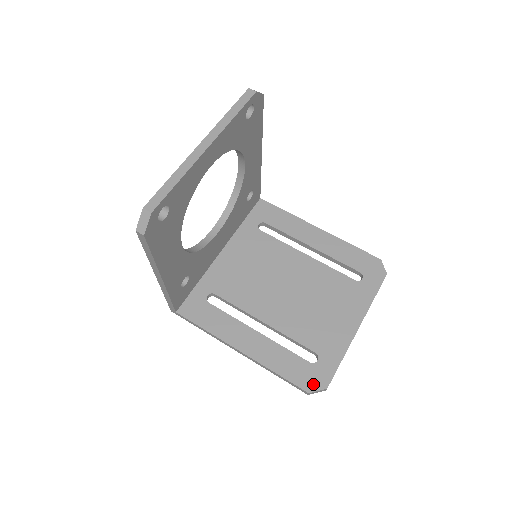
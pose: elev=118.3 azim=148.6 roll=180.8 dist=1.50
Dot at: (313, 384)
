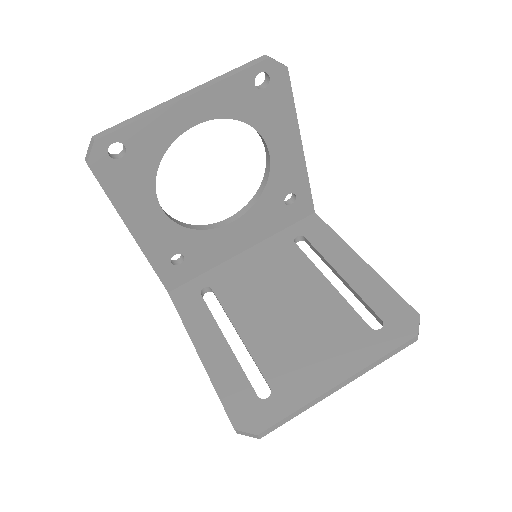
Dot at: (245, 421)
